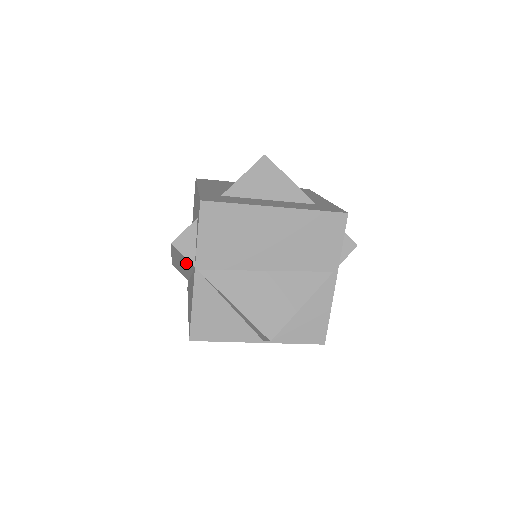
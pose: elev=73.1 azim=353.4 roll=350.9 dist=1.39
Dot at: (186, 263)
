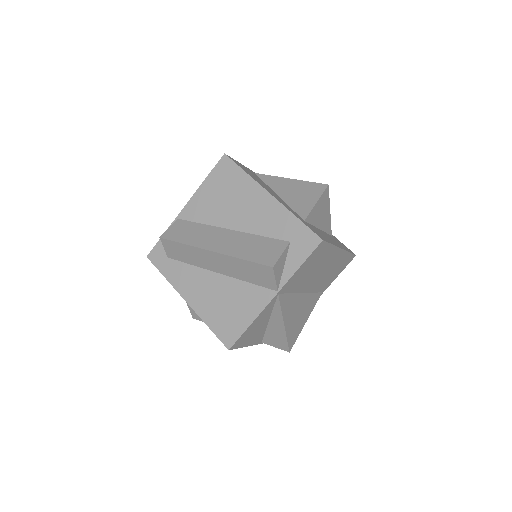
Dot at: (254, 277)
